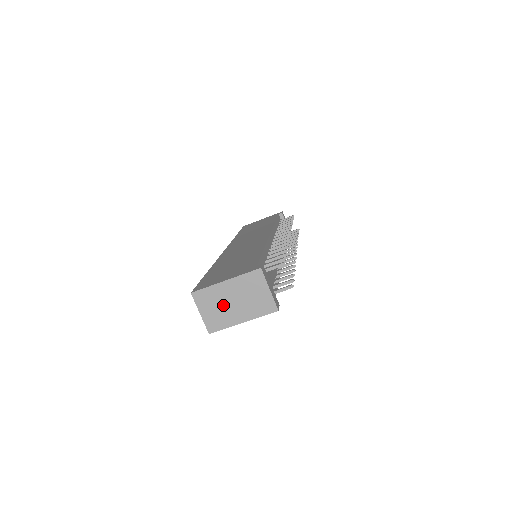
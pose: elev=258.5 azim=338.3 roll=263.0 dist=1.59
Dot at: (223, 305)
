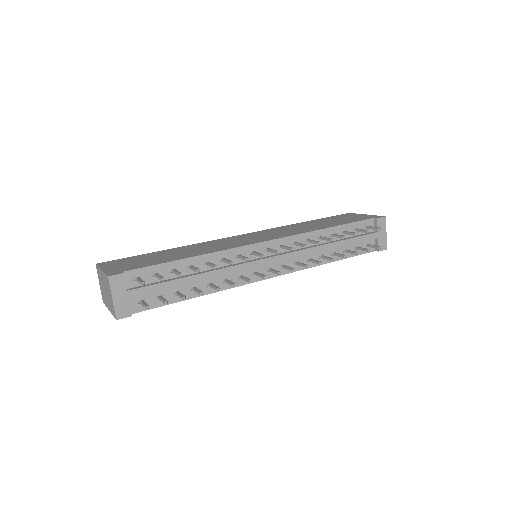
Dot at: (103, 287)
